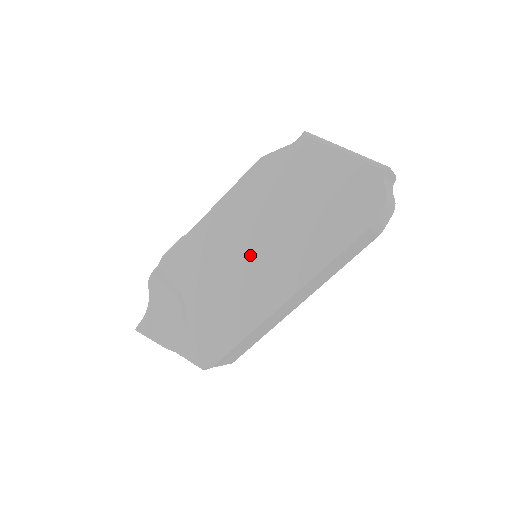
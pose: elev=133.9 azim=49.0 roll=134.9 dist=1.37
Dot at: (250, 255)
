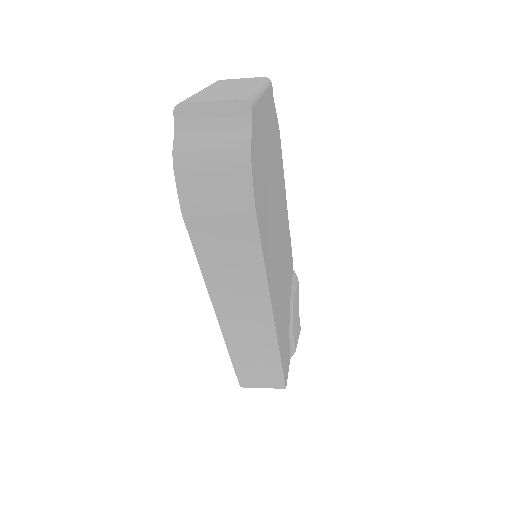
Dot at: occluded
